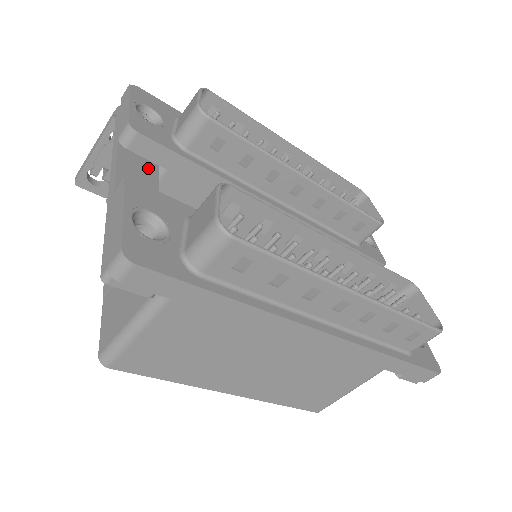
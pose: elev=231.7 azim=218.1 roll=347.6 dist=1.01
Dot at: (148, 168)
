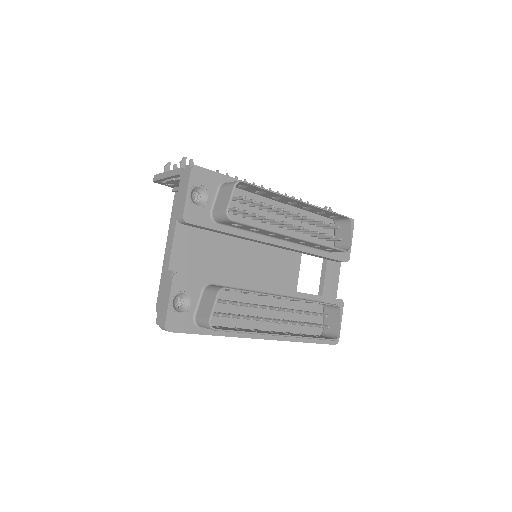
Dot at: (192, 235)
